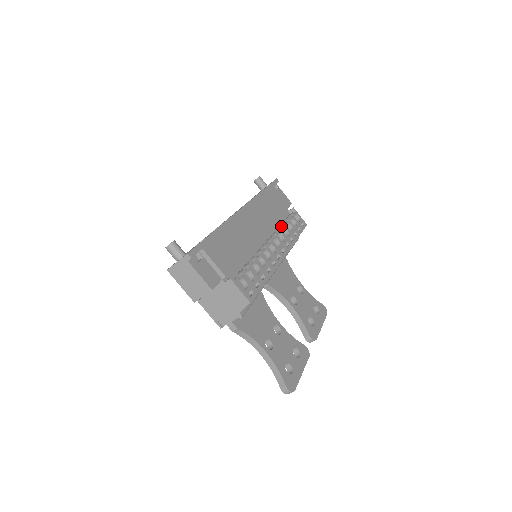
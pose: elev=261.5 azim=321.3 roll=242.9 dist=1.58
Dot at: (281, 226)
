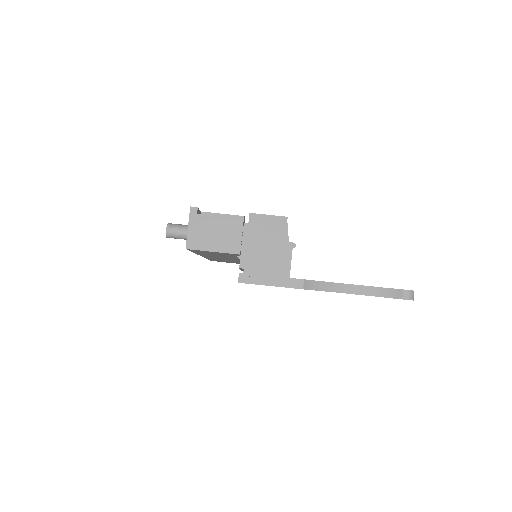
Dot at: occluded
